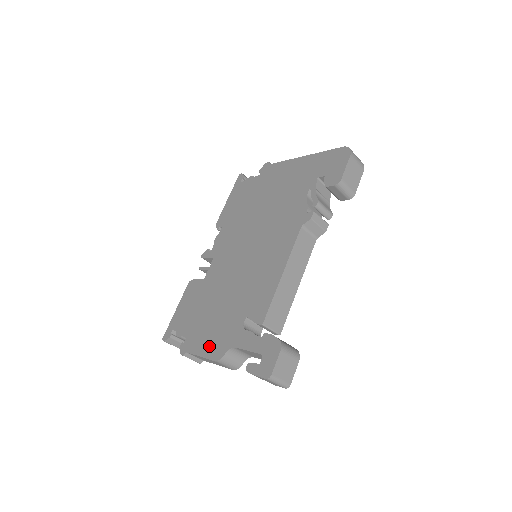
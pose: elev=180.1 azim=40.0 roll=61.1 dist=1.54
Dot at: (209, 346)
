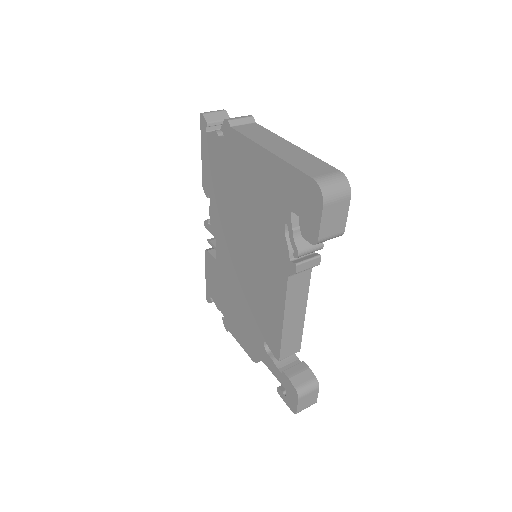
Dot at: (244, 343)
